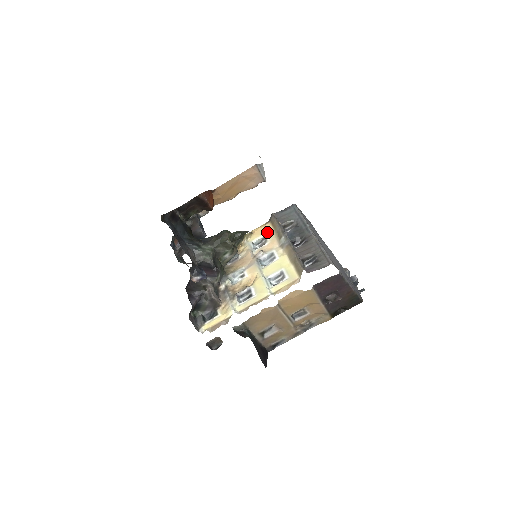
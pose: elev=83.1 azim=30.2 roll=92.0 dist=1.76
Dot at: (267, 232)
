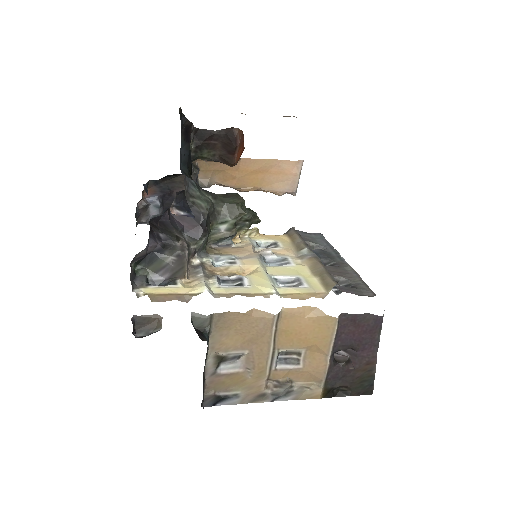
Dot at: (280, 240)
